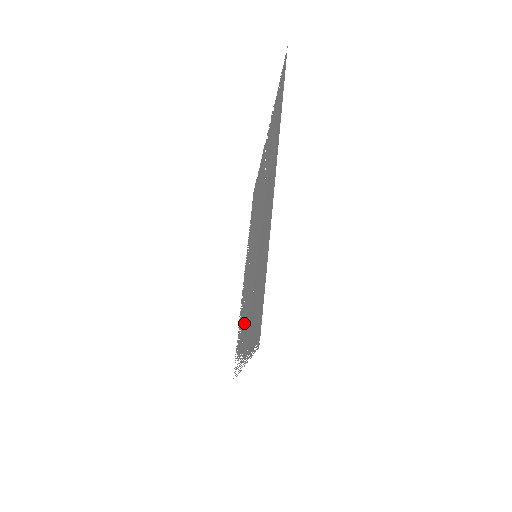
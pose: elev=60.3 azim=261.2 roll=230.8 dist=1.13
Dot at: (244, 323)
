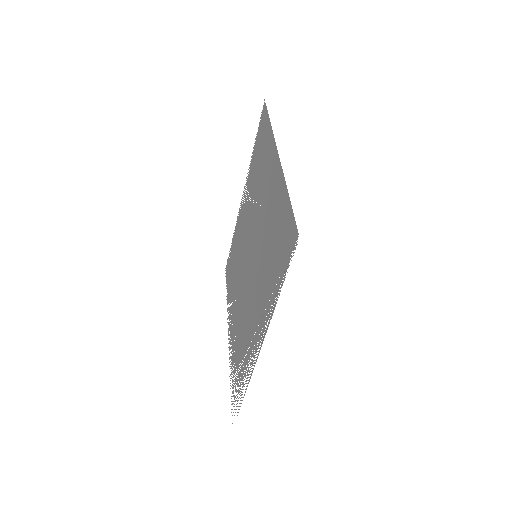
Dot at: (248, 331)
